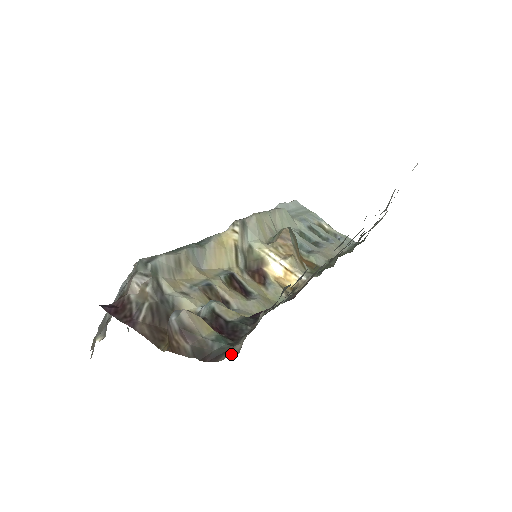
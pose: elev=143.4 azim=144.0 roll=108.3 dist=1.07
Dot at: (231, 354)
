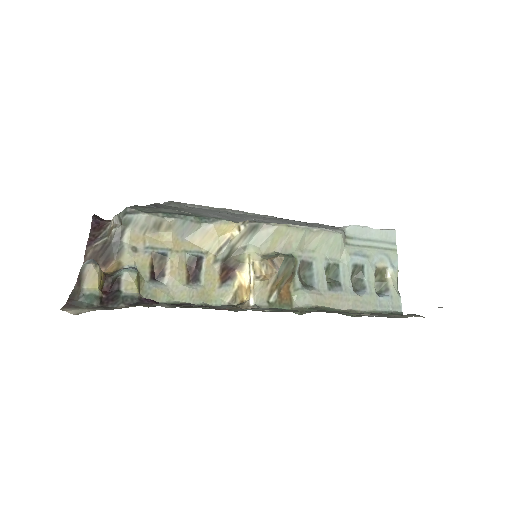
Dot at: (72, 312)
